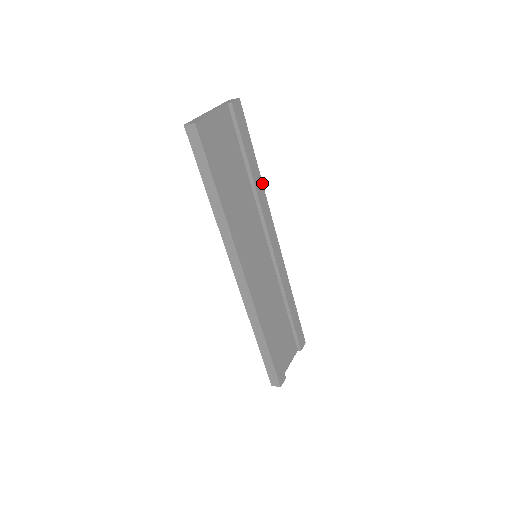
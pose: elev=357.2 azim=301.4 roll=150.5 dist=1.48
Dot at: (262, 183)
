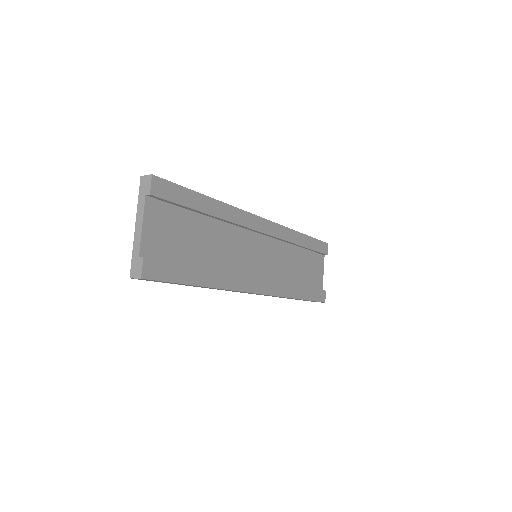
Dot at: (225, 203)
